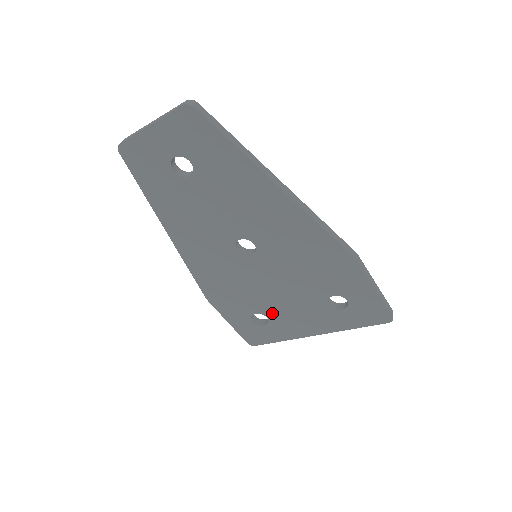
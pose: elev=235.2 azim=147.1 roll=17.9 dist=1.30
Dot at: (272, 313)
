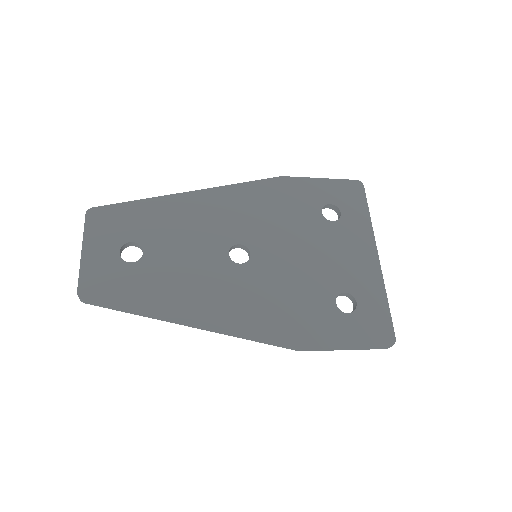
Dot at: occluded
